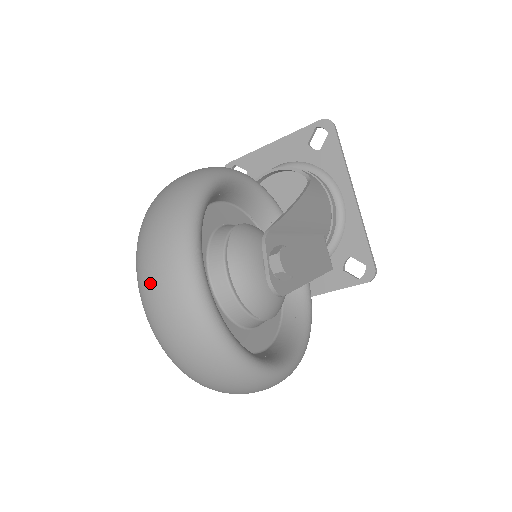
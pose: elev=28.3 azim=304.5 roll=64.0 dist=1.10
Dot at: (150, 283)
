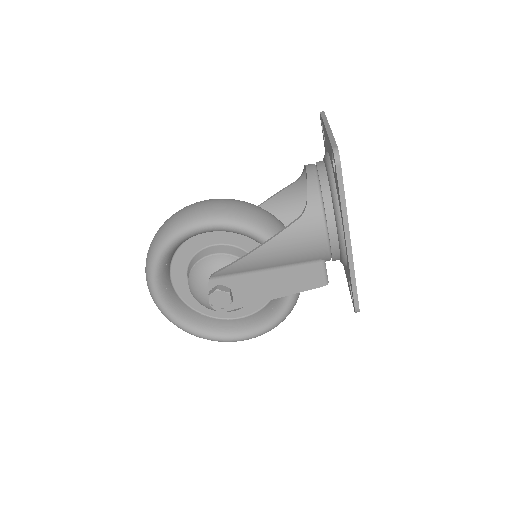
Dot at: occluded
